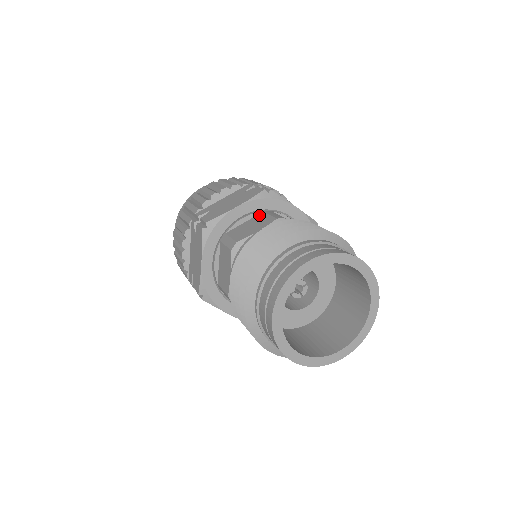
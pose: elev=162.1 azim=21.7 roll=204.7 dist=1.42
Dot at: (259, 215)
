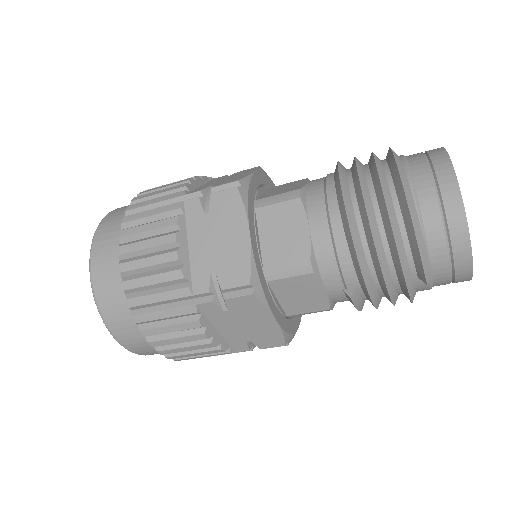
Dot at: occluded
